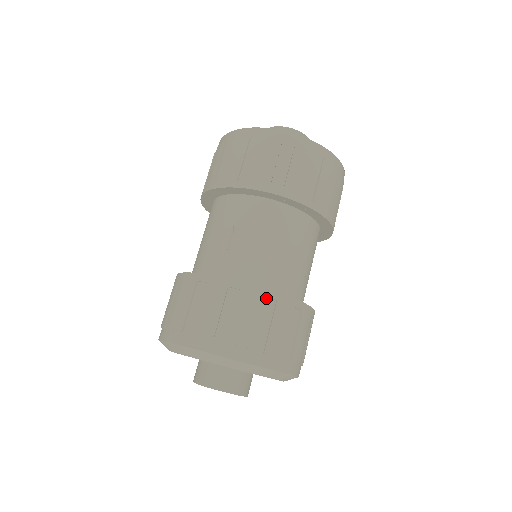
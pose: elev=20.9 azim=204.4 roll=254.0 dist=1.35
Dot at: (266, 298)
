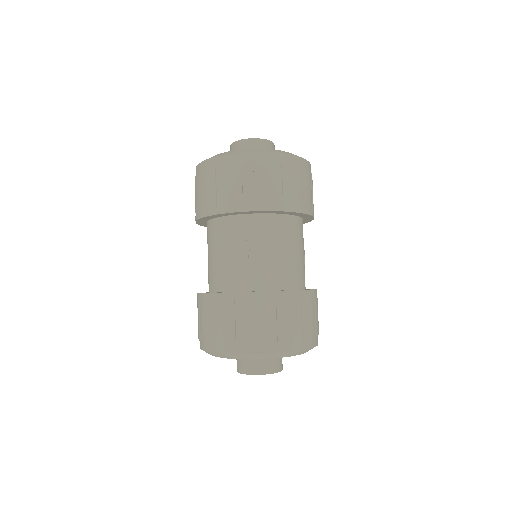
Dot at: (294, 298)
